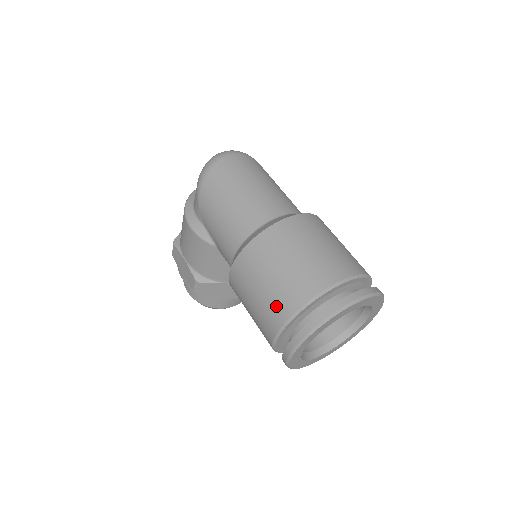
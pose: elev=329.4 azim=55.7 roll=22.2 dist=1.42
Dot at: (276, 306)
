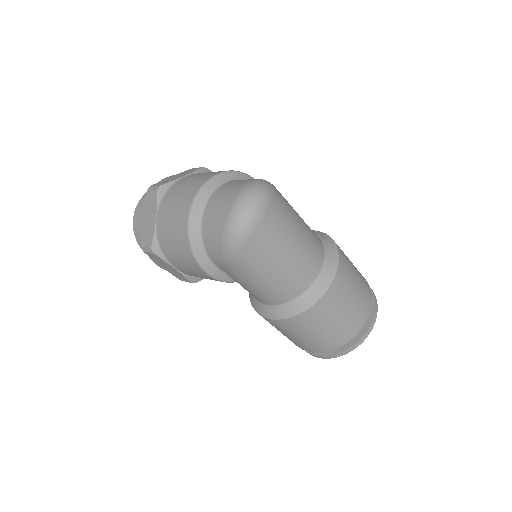
Dot at: (319, 346)
